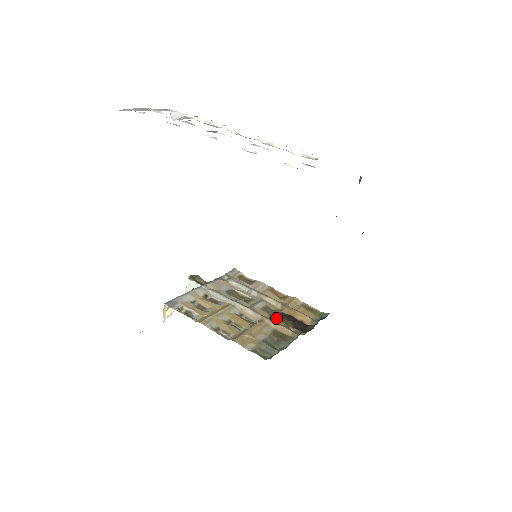
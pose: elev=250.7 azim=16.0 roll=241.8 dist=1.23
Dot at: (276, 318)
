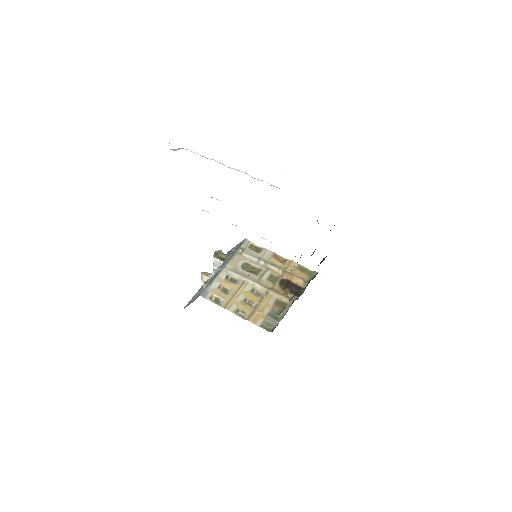
Dot at: (278, 287)
